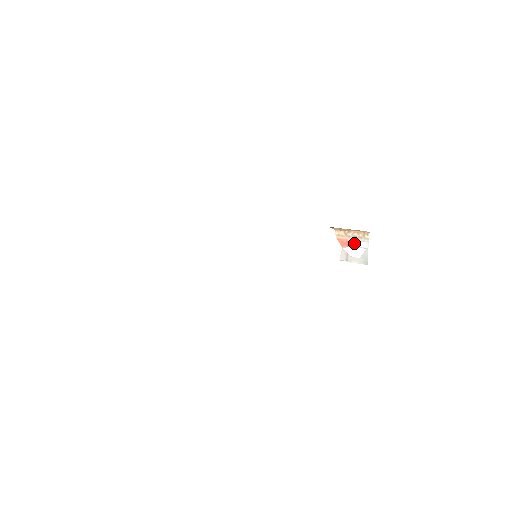
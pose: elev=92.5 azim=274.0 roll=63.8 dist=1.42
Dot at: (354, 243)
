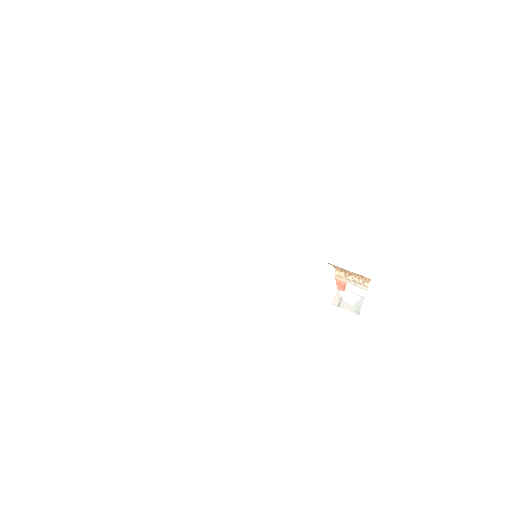
Dot at: (352, 288)
